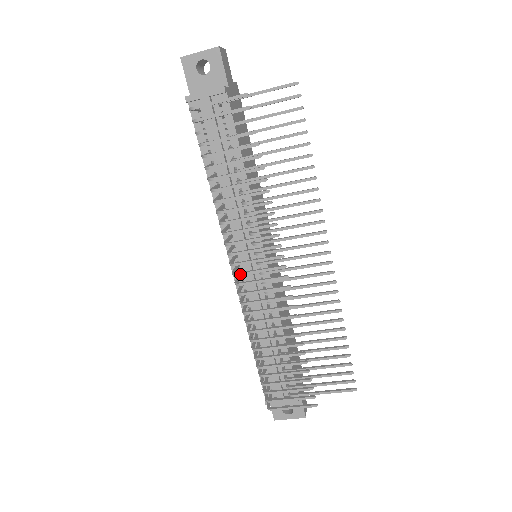
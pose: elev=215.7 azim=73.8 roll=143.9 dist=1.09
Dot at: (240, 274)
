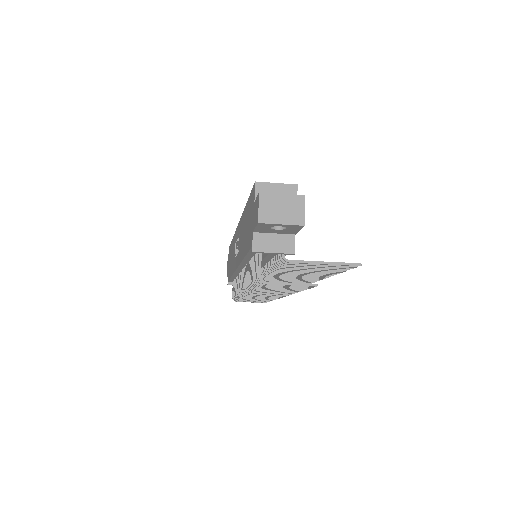
Dot at: occluded
